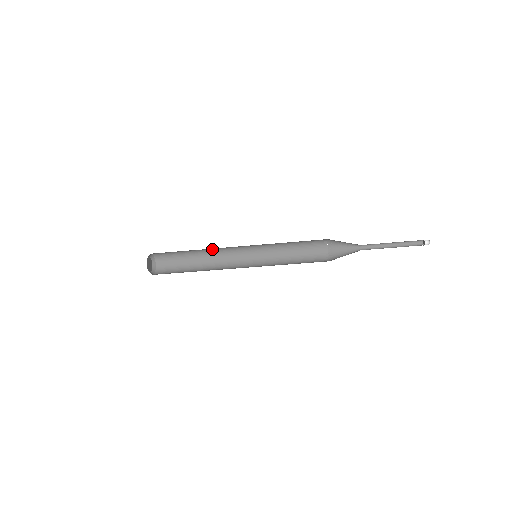
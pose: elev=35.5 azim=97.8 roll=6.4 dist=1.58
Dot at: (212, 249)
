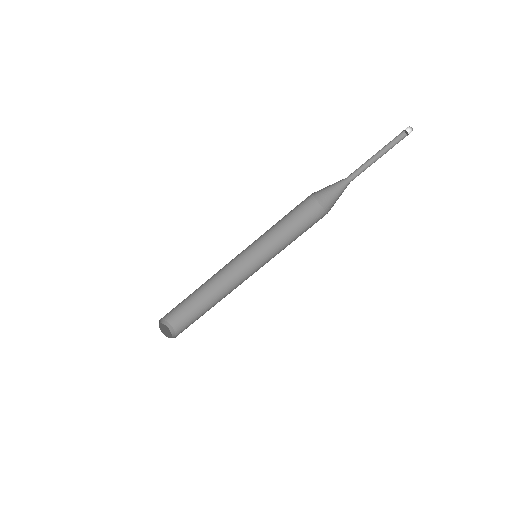
Dot at: (212, 277)
